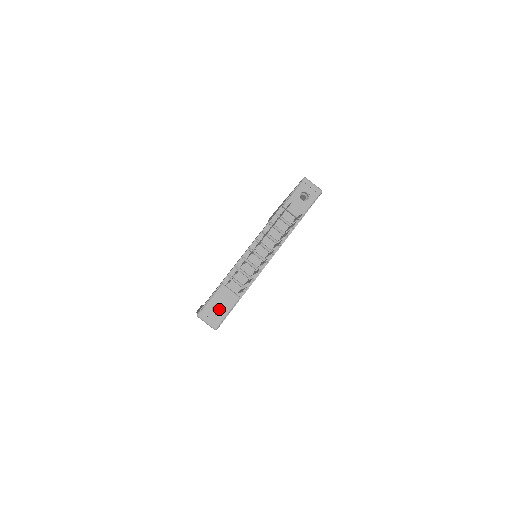
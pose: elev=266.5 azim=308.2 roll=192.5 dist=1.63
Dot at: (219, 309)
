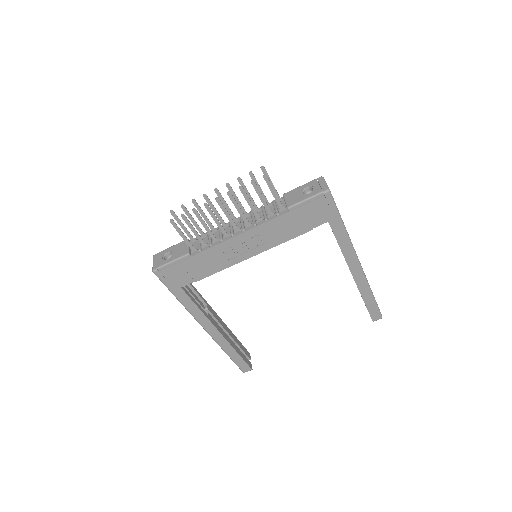
Dot at: occluded
